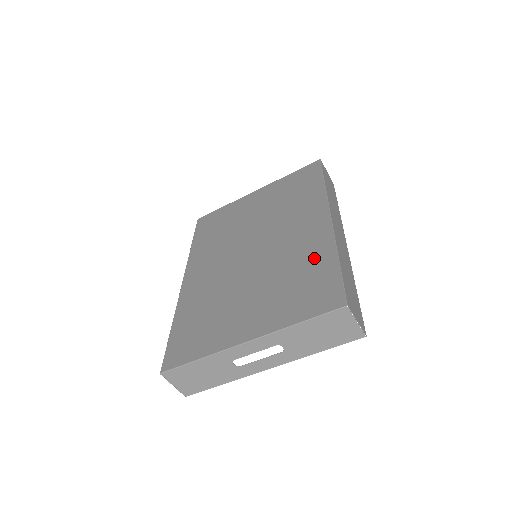
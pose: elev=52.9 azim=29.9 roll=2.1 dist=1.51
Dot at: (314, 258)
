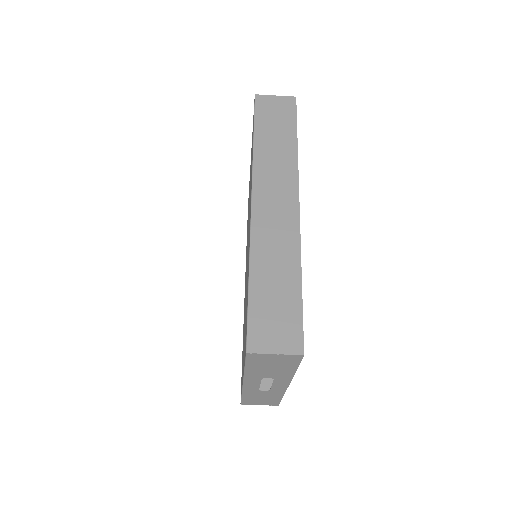
Dot at: occluded
